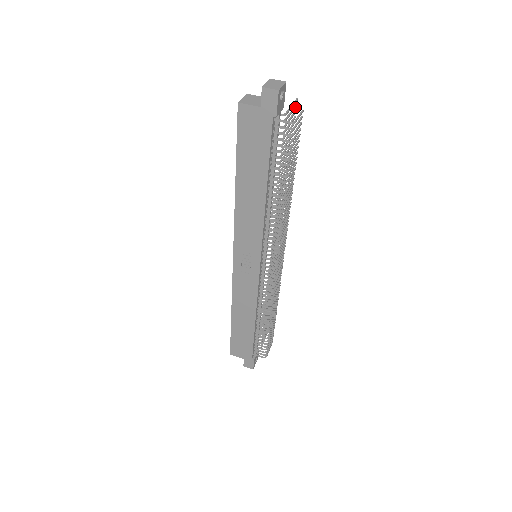
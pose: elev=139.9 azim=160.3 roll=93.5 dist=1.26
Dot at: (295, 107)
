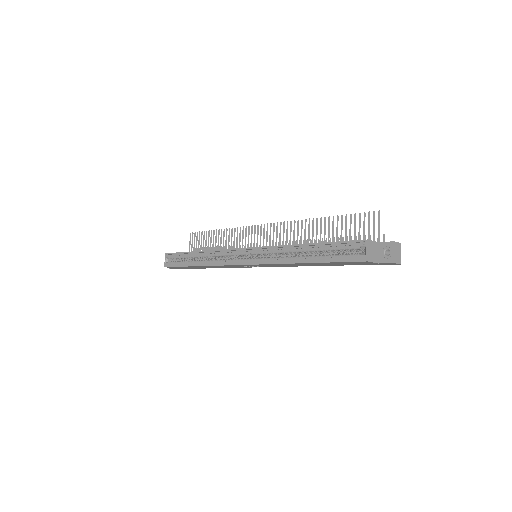
Dot at: occluded
